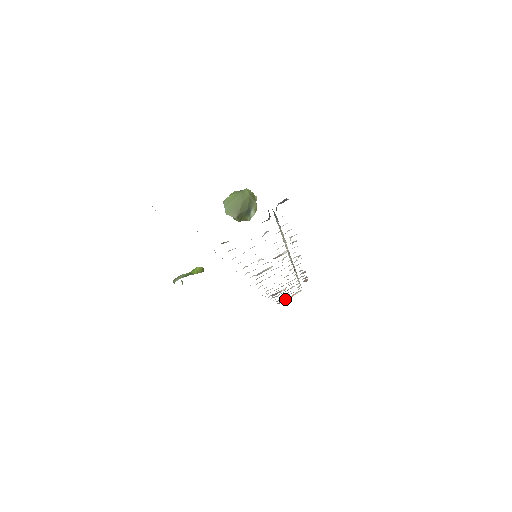
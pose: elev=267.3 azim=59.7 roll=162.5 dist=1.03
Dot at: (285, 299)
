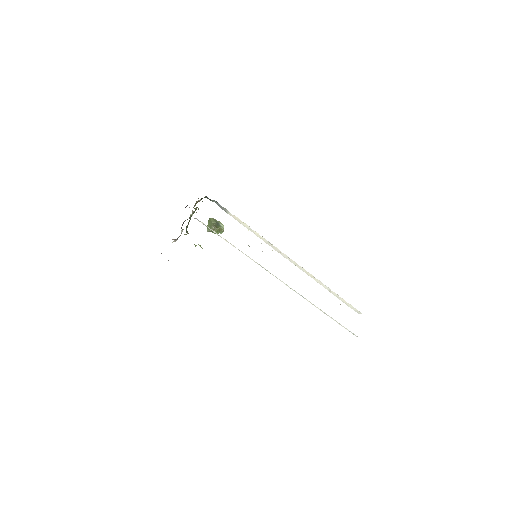
Dot at: occluded
